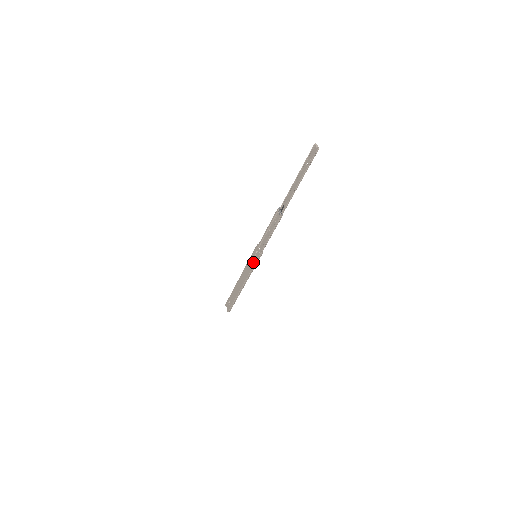
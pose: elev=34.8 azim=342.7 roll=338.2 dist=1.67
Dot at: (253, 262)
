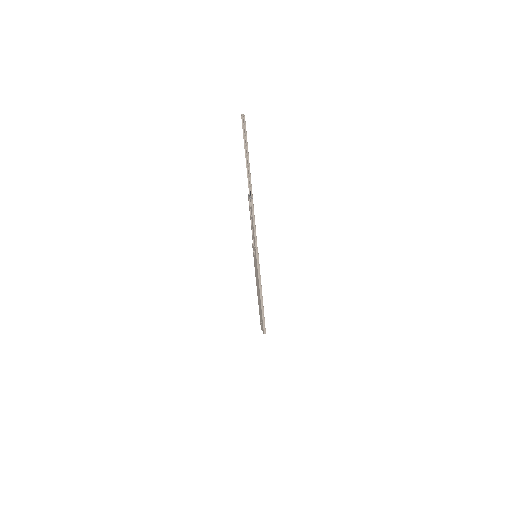
Dot at: (256, 263)
